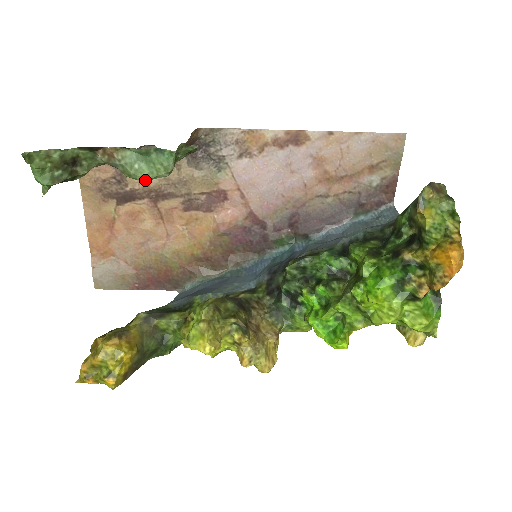
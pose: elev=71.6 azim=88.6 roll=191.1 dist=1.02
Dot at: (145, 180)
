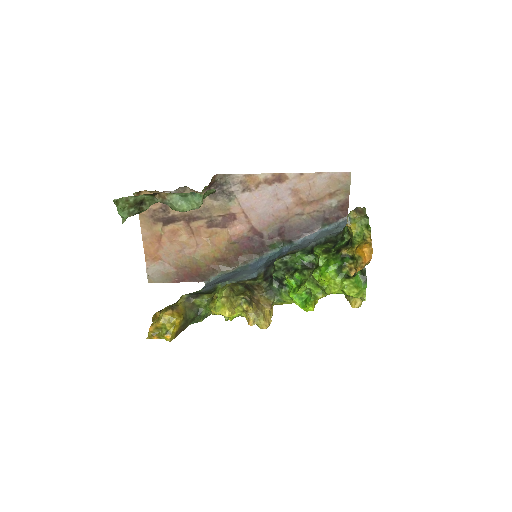
Dot at: (184, 211)
